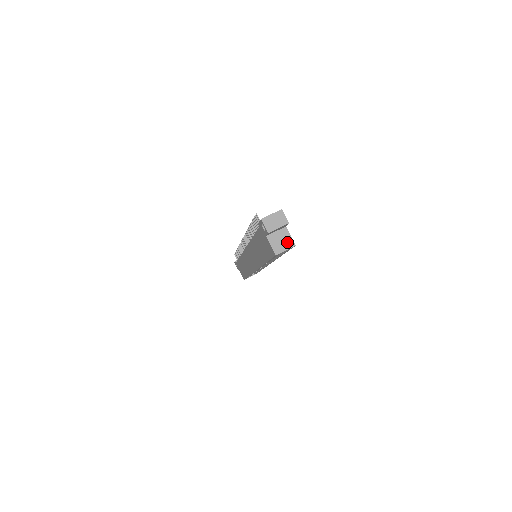
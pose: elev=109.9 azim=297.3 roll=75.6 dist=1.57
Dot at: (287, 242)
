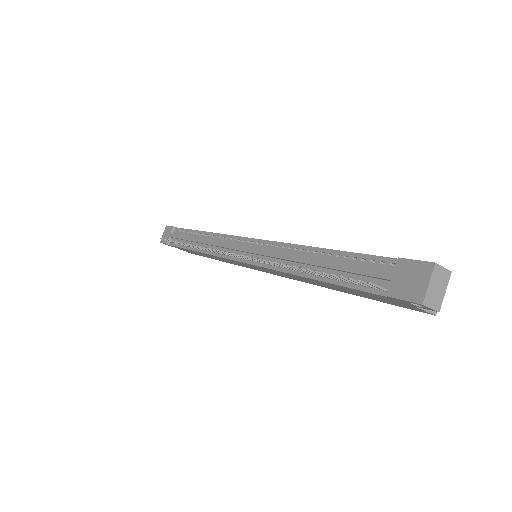
Dot at: occluded
